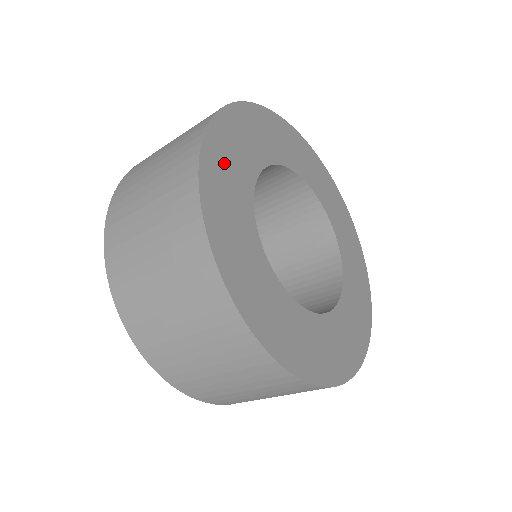
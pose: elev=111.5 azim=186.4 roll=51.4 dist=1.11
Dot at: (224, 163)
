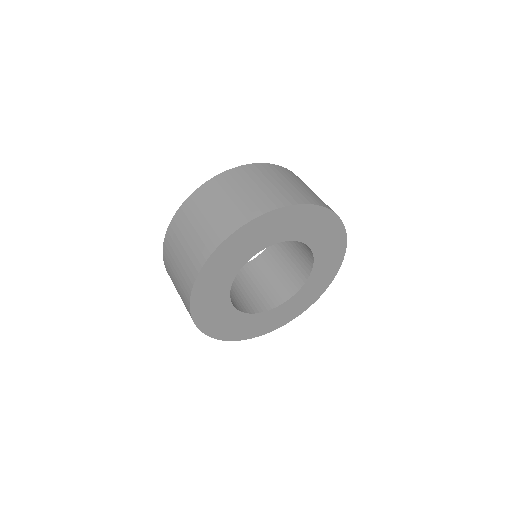
Dot at: (259, 231)
